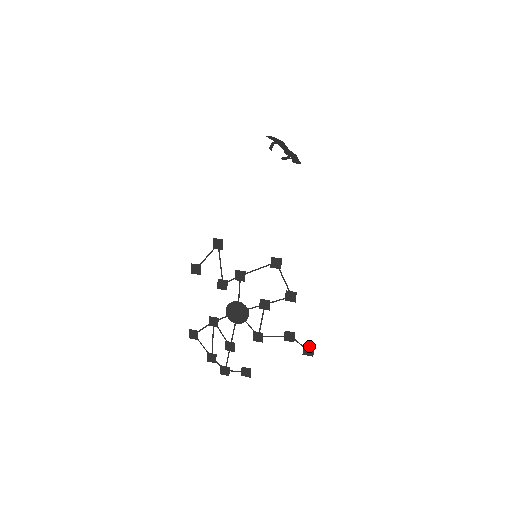
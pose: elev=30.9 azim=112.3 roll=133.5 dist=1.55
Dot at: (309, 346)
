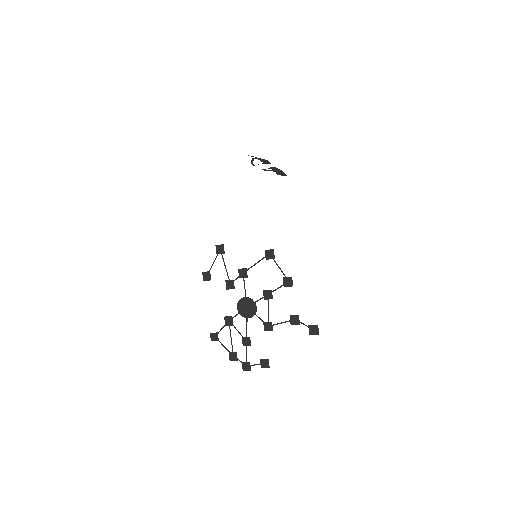
Dot at: (313, 325)
